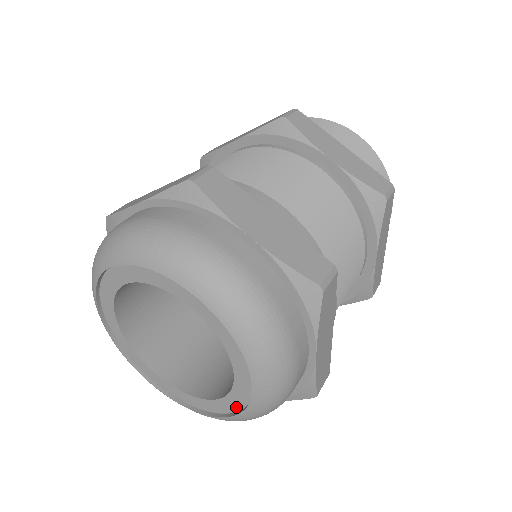
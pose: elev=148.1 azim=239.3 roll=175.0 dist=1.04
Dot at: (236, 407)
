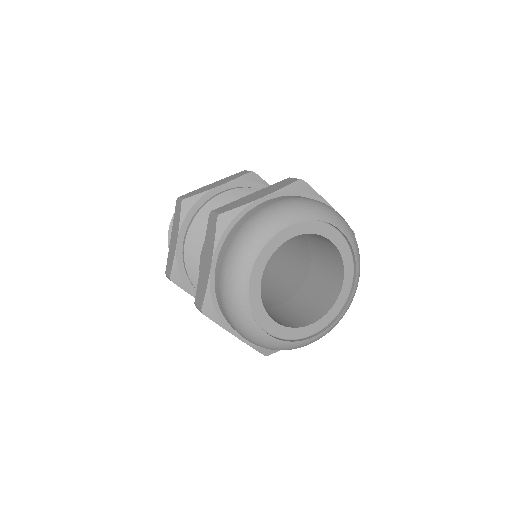
Dot at: (335, 315)
